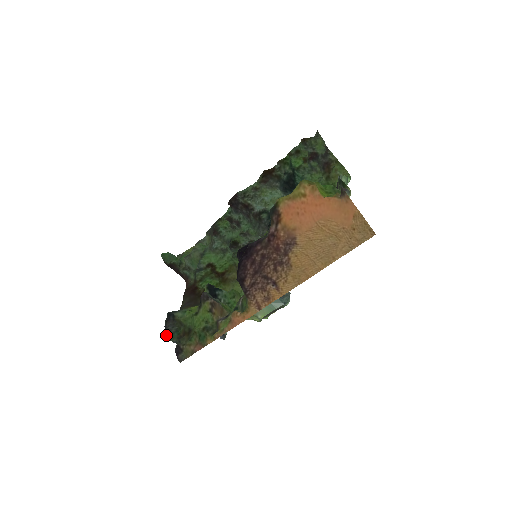
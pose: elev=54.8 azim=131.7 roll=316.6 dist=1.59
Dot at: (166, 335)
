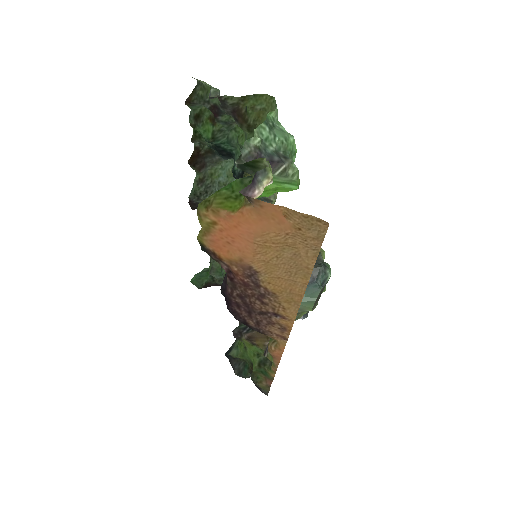
Dot at: occluded
